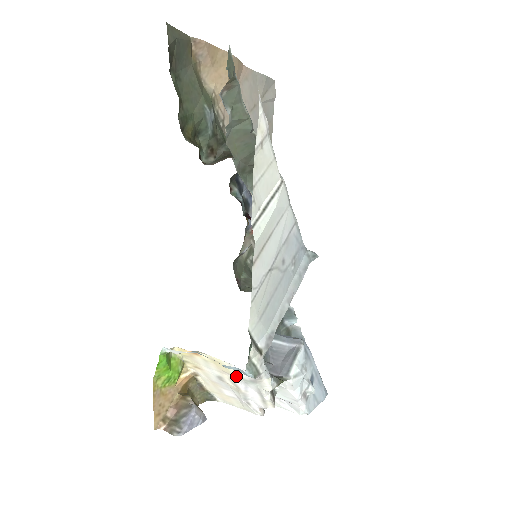
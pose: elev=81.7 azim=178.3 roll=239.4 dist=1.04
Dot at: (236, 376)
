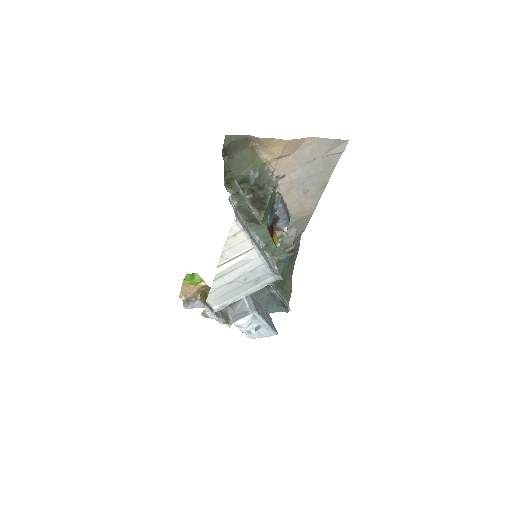
Dot at: occluded
